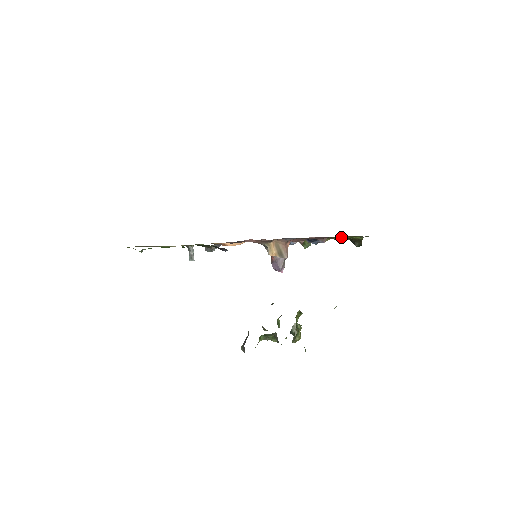
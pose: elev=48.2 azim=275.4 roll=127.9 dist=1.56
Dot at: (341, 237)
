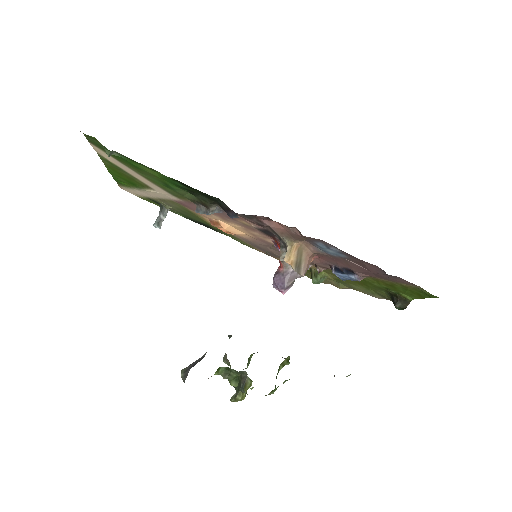
Dot at: (383, 285)
